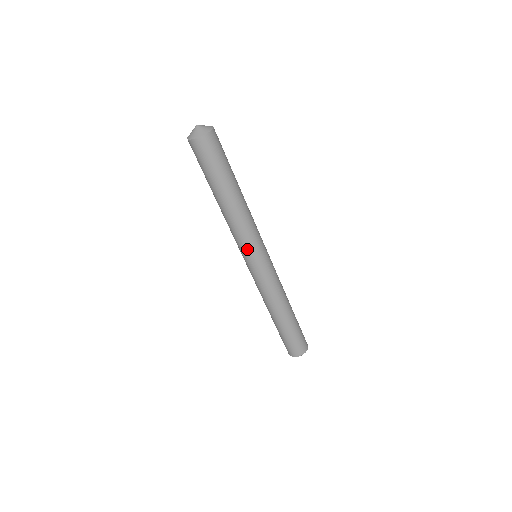
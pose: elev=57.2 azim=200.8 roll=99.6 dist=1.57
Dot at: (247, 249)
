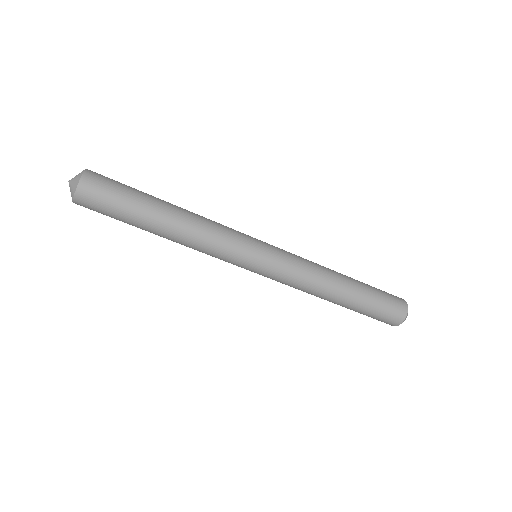
Dot at: (232, 261)
